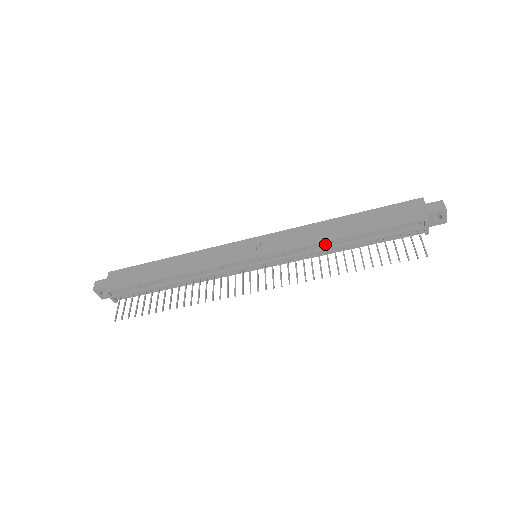
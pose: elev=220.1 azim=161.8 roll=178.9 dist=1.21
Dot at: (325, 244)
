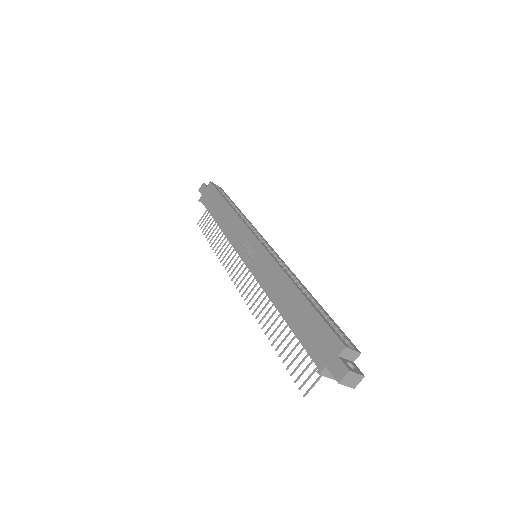
Dot at: (273, 301)
